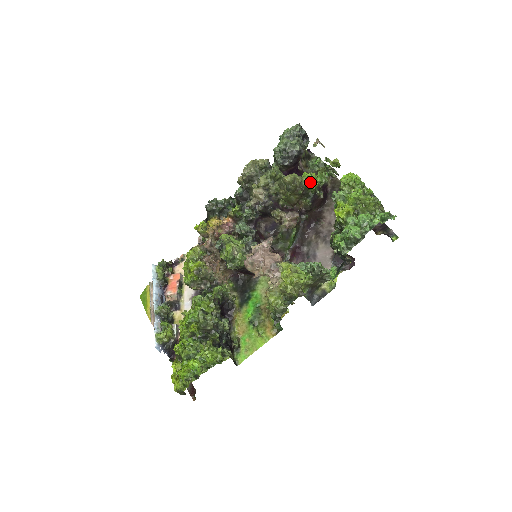
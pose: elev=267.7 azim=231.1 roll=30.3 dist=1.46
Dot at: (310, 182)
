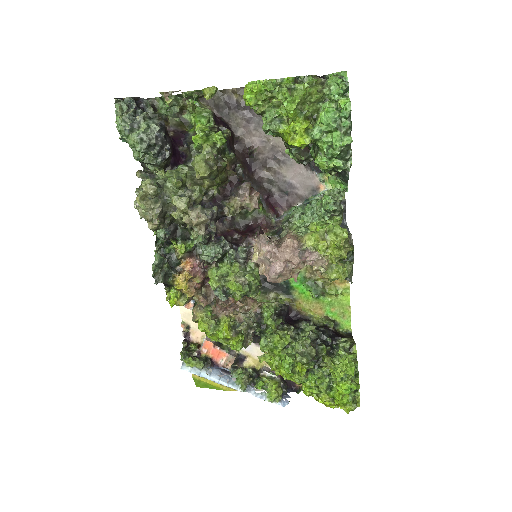
Dot at: (212, 140)
